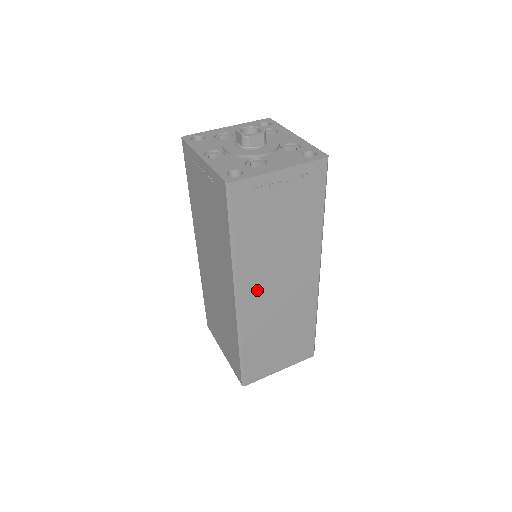
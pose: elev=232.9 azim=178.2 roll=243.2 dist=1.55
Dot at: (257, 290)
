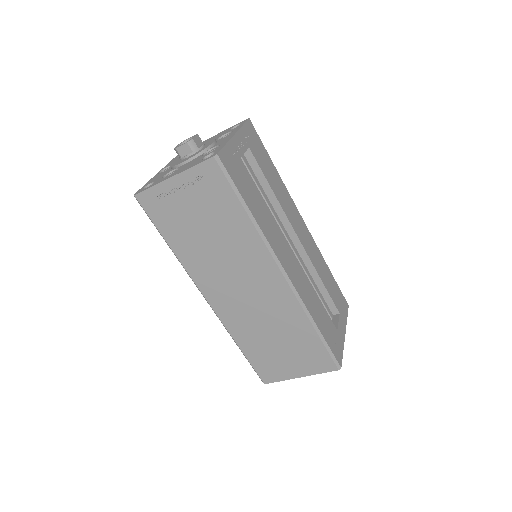
Dot at: (218, 289)
